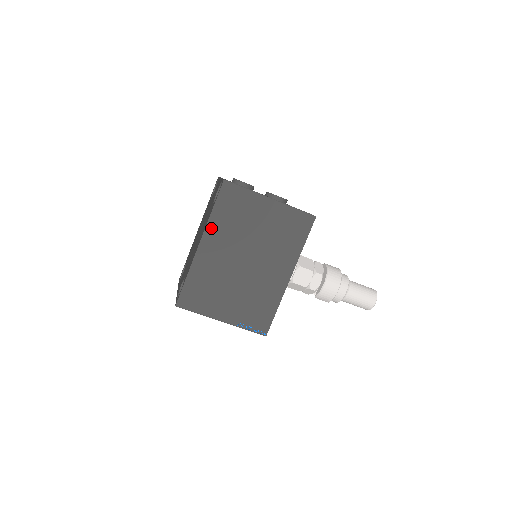
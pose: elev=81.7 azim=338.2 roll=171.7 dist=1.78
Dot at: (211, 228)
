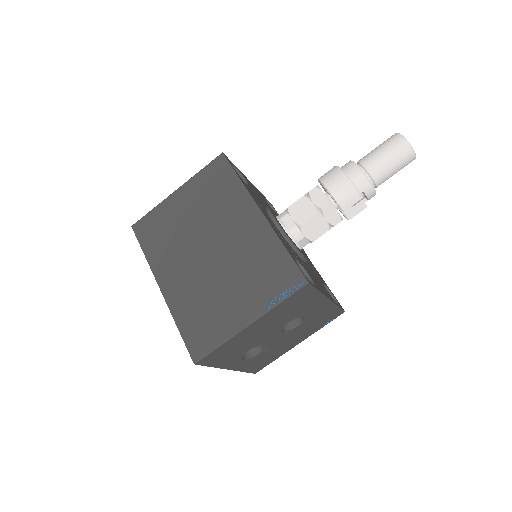
Dot at: (156, 266)
